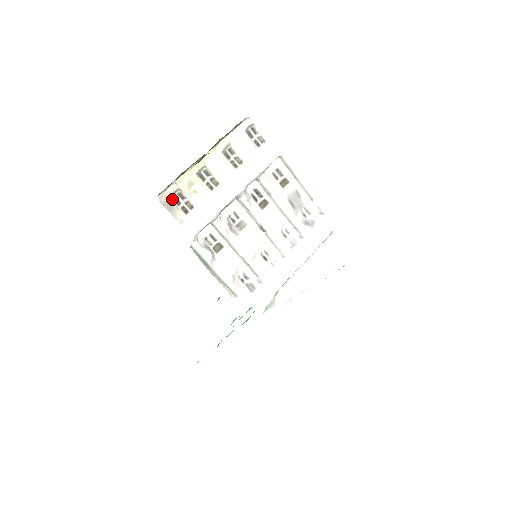
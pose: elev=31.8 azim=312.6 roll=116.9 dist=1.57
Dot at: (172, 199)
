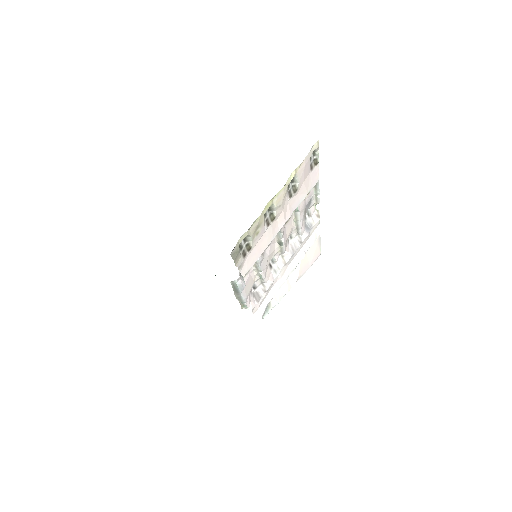
Dot at: (238, 246)
